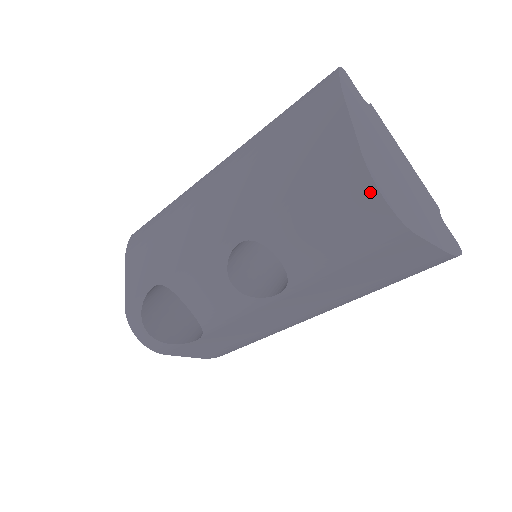
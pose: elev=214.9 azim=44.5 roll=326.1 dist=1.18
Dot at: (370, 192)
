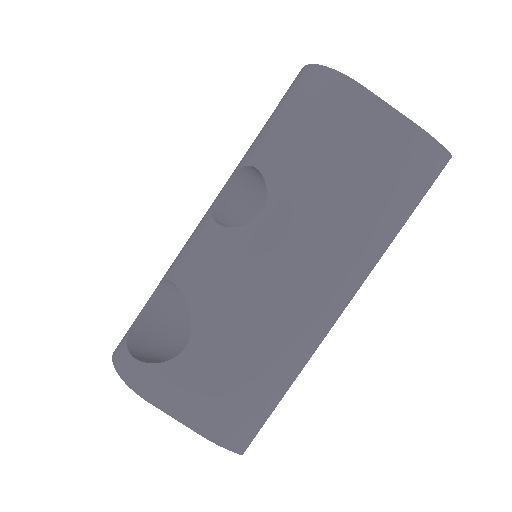
Dot at: (310, 70)
